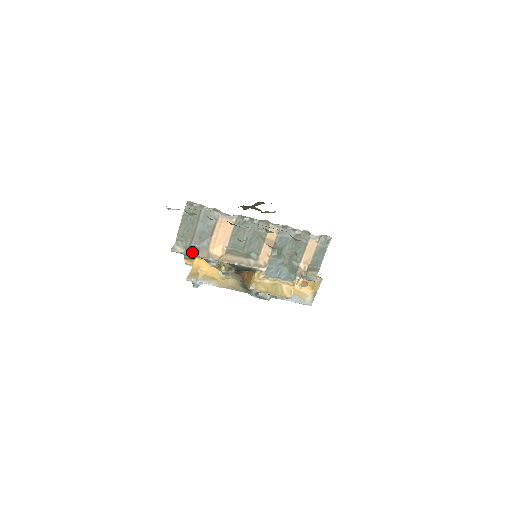
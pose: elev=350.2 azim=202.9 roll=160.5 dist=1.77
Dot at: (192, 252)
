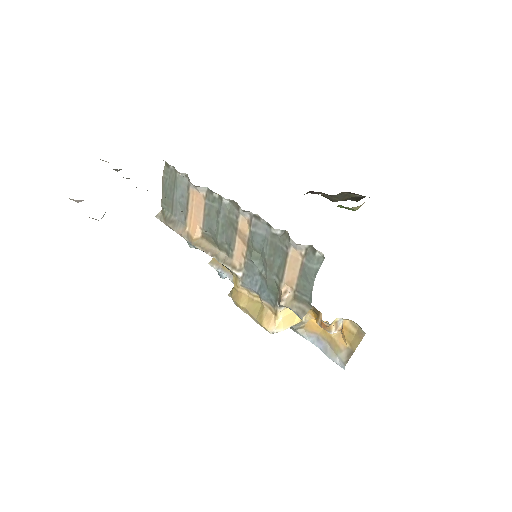
Dot at: (170, 224)
